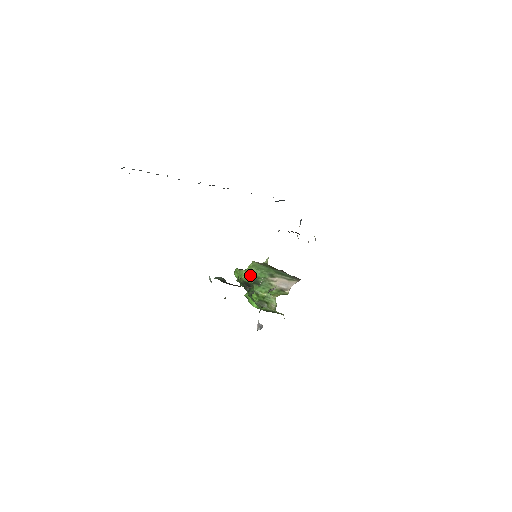
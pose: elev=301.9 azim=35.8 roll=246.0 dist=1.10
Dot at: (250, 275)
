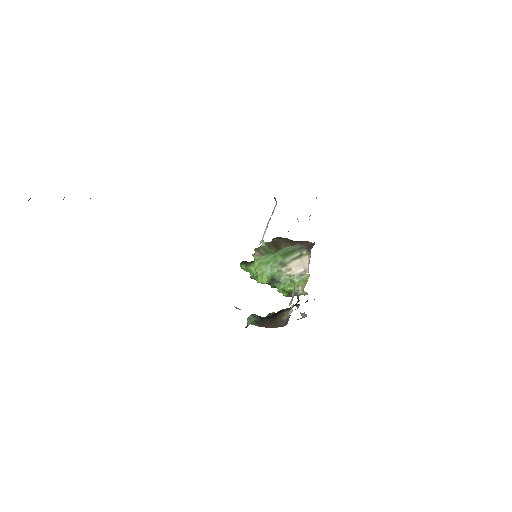
Dot at: (264, 277)
